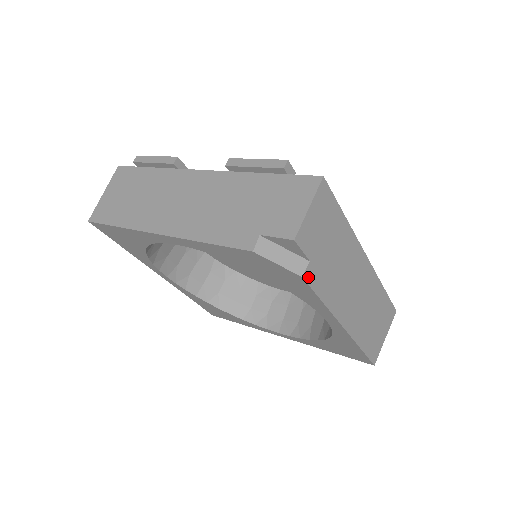
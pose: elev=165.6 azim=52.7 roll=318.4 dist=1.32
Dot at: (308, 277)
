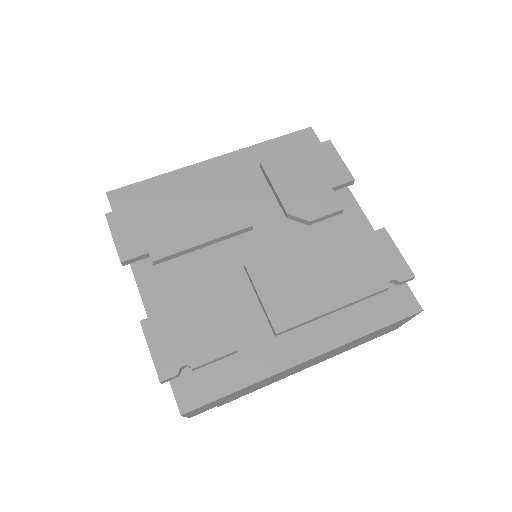
Dot at: occluded
